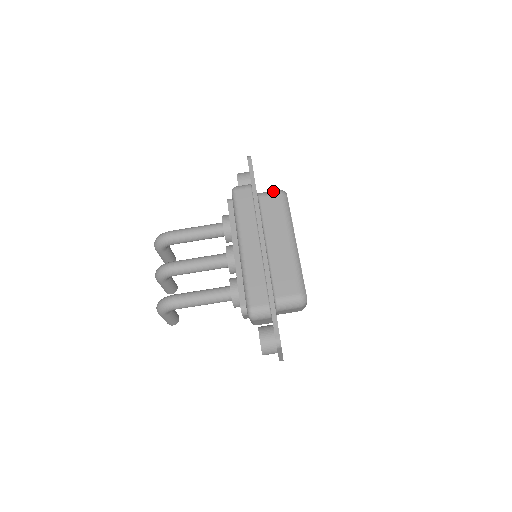
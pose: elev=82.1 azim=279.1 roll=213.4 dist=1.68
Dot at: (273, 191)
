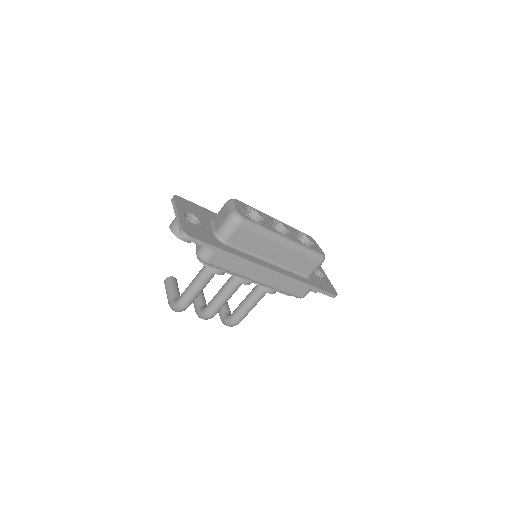
Dot at: (230, 228)
